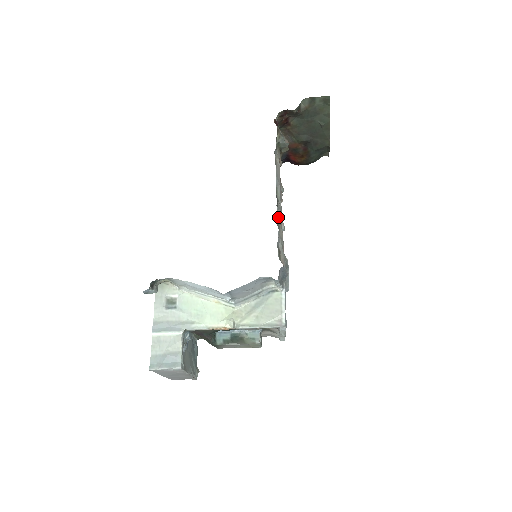
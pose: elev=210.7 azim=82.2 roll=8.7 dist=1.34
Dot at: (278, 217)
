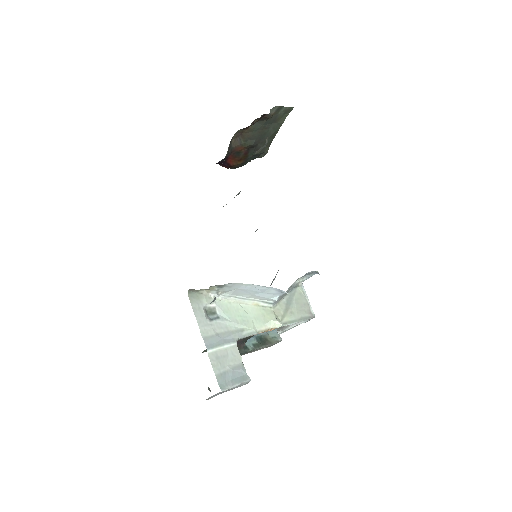
Dot at: occluded
